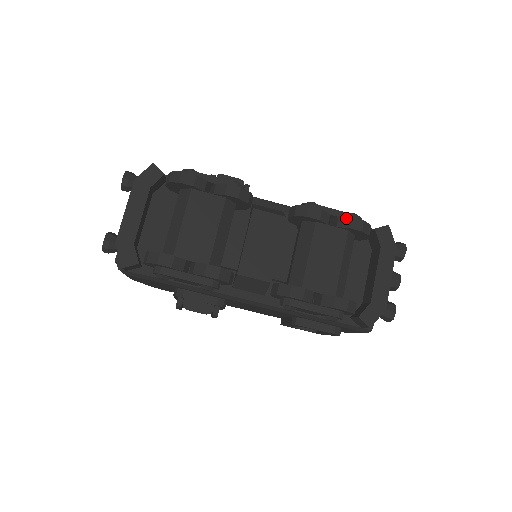
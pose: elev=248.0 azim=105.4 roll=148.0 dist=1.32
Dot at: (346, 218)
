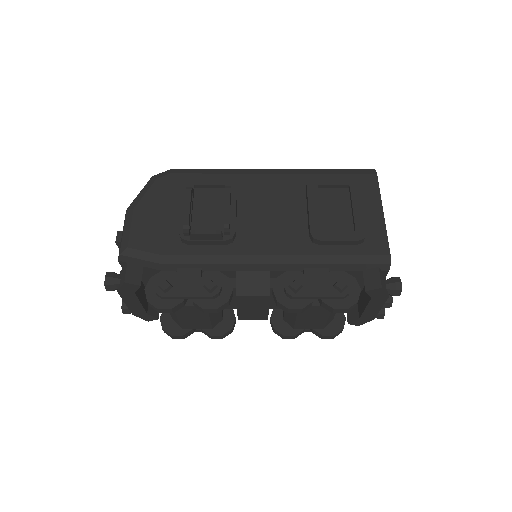
Dot at: (329, 307)
